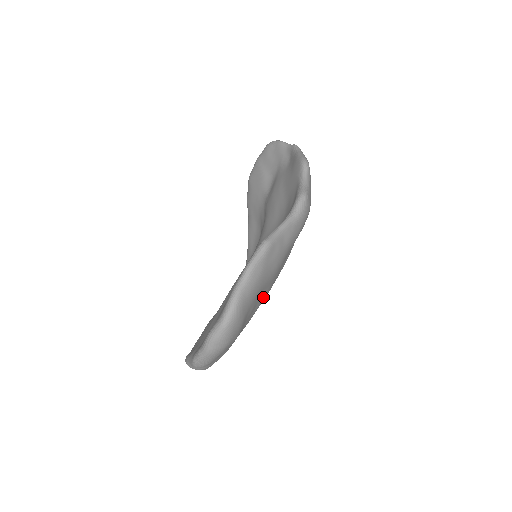
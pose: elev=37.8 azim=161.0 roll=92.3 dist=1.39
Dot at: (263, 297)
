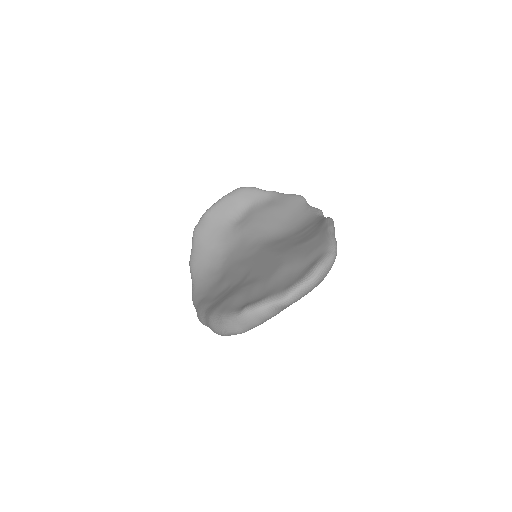
Dot at: occluded
